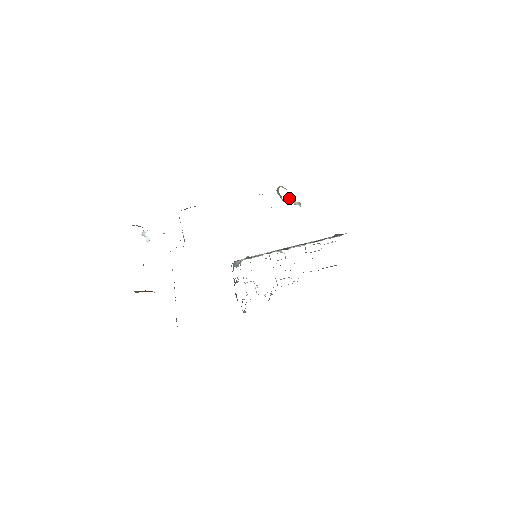
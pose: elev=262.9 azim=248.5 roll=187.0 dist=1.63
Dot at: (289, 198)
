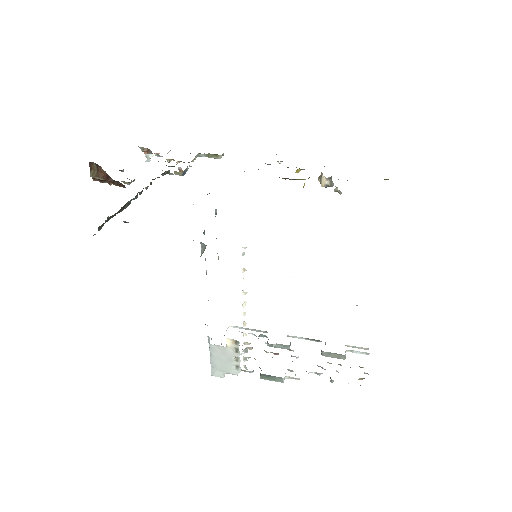
Dot at: (330, 180)
